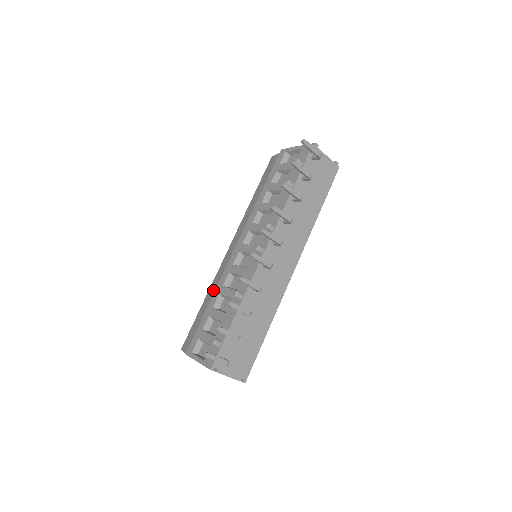
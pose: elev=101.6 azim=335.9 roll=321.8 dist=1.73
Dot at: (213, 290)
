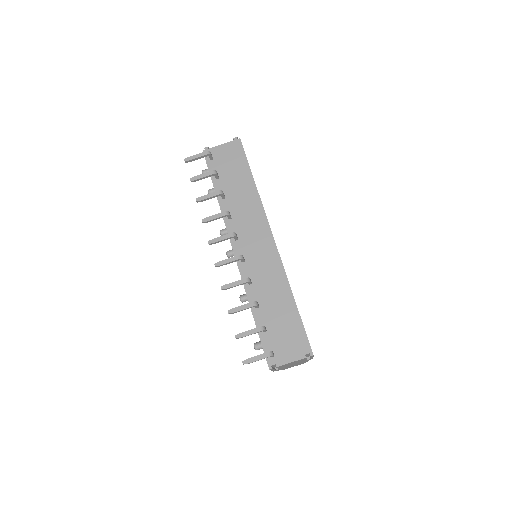
Dot at: occluded
